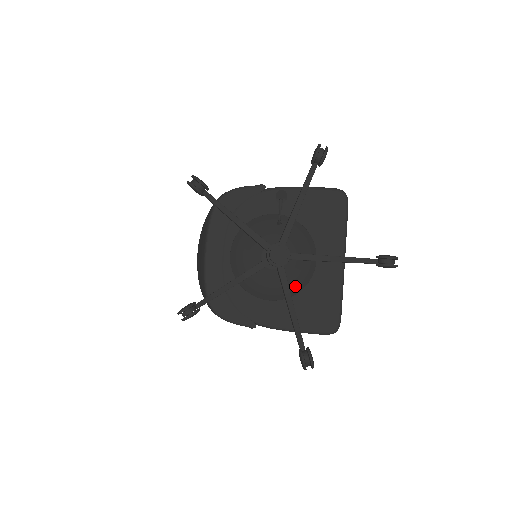
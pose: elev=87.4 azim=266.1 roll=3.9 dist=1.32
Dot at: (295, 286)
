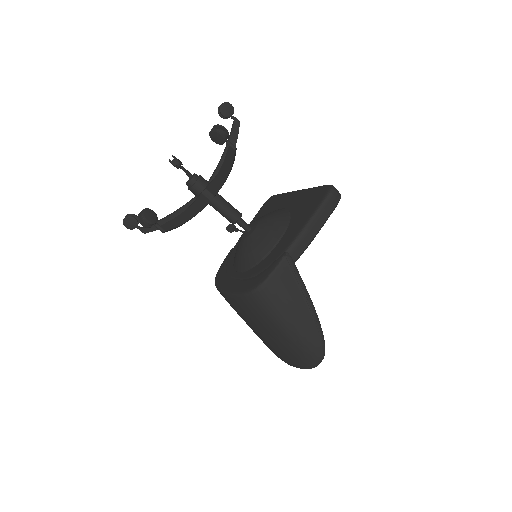
Dot at: (281, 219)
